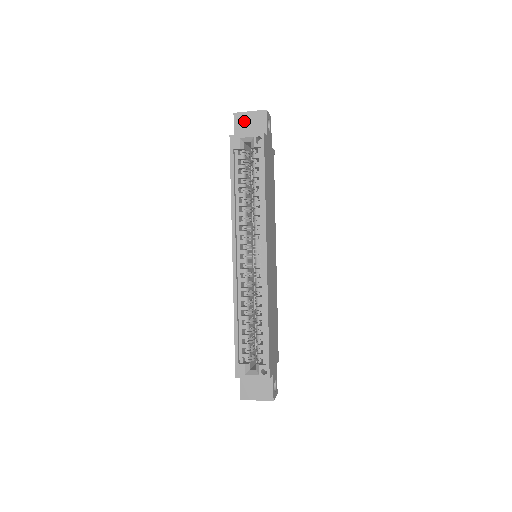
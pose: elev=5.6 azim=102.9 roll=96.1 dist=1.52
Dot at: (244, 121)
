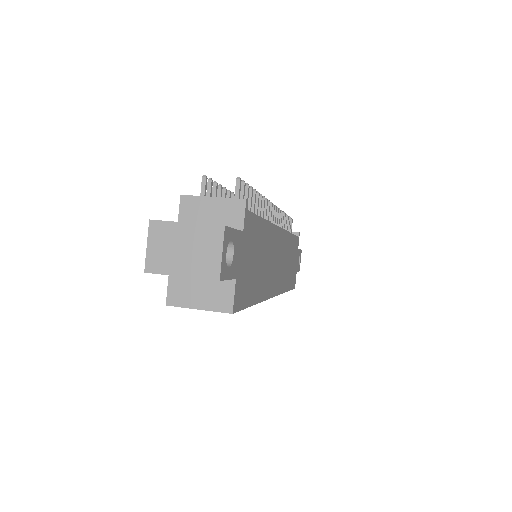
Dot at: occluded
